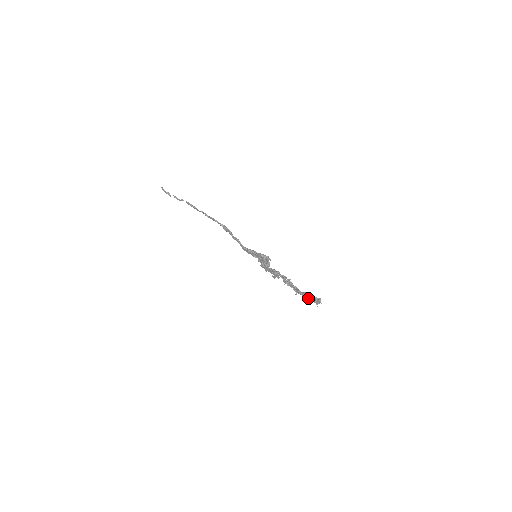
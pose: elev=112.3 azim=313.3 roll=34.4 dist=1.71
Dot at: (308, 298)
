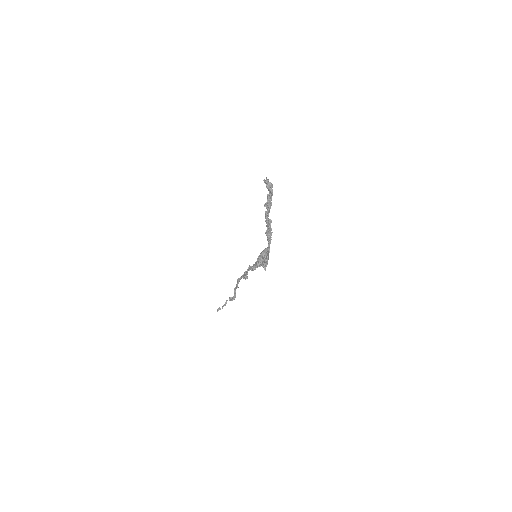
Dot at: (268, 201)
